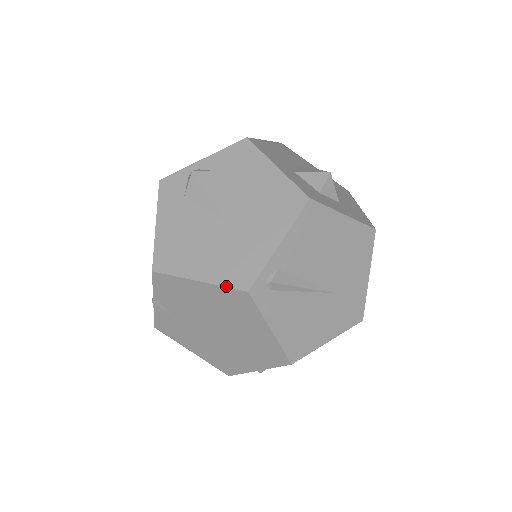
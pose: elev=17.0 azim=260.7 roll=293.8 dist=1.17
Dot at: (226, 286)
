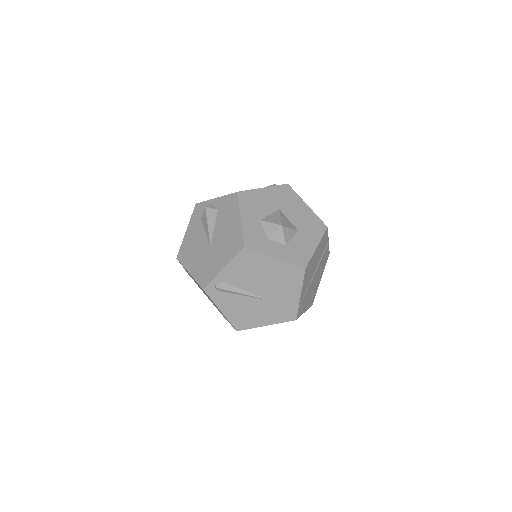
Dot at: (197, 282)
